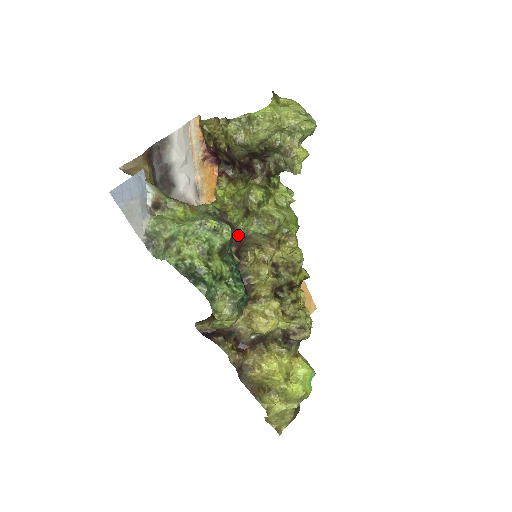
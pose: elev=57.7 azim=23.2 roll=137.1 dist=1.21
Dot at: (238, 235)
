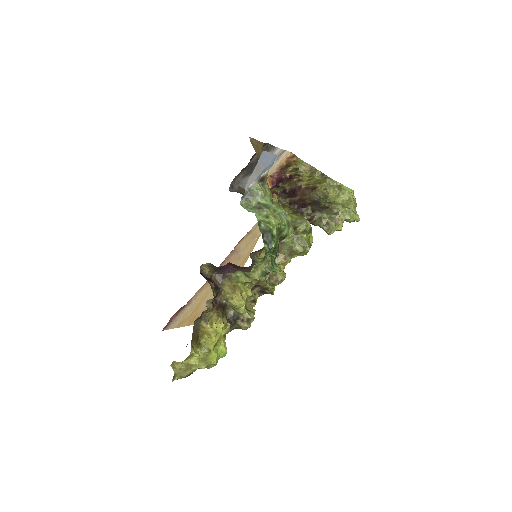
Dot at: occluded
